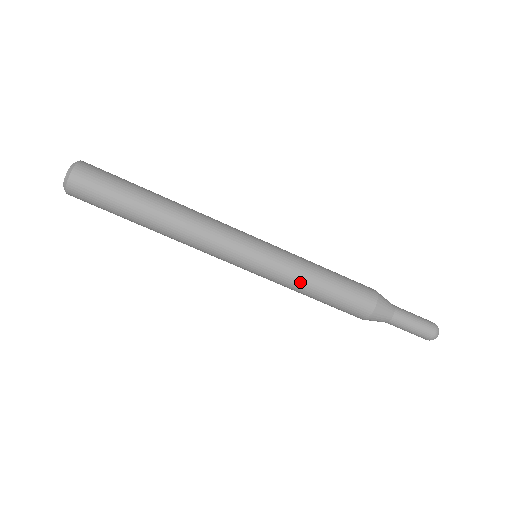
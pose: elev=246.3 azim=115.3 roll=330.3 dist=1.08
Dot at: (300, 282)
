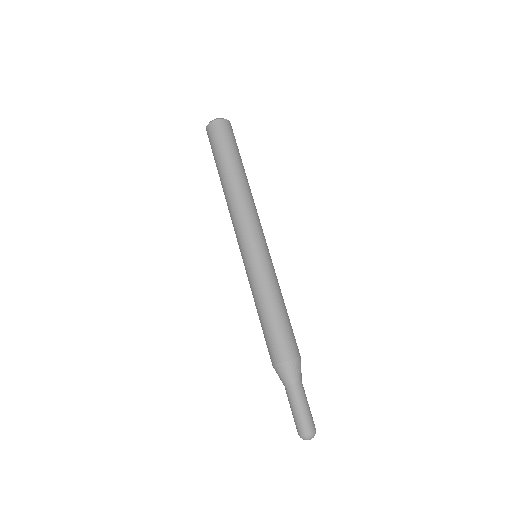
Dot at: (264, 291)
